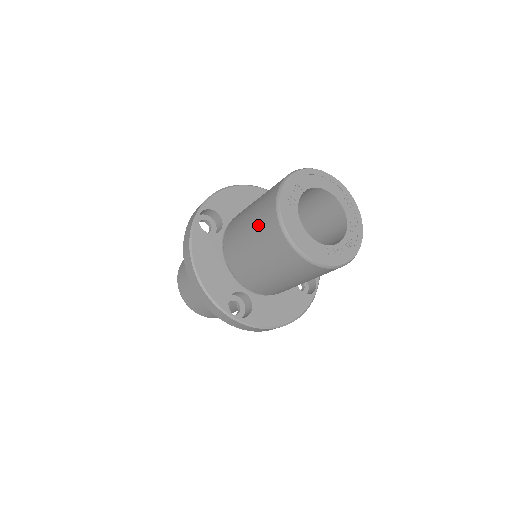
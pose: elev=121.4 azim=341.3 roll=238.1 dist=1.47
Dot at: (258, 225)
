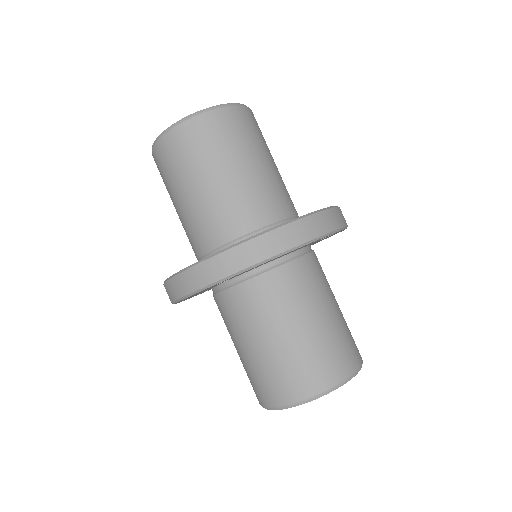
Dot at: (166, 188)
